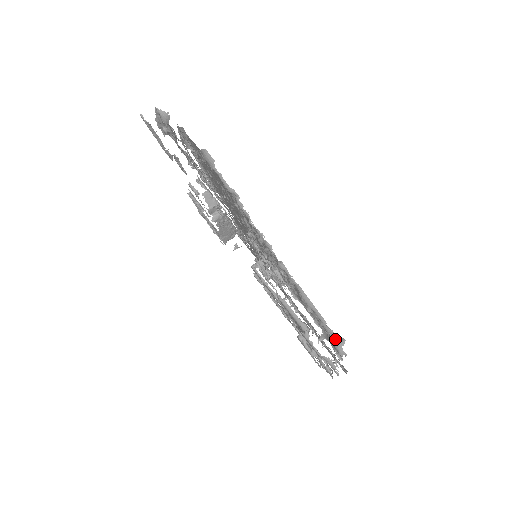
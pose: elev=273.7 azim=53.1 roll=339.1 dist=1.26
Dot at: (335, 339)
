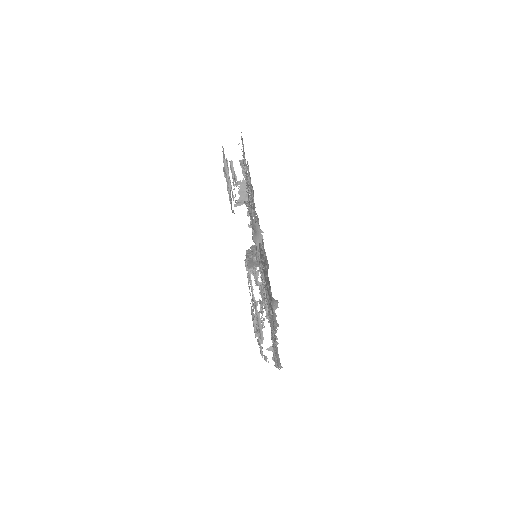
Dot at: occluded
